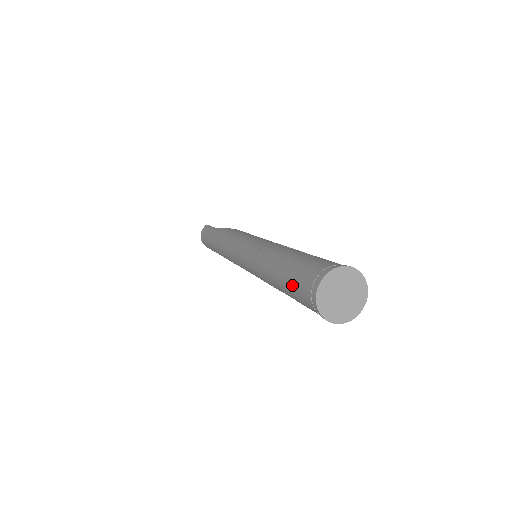
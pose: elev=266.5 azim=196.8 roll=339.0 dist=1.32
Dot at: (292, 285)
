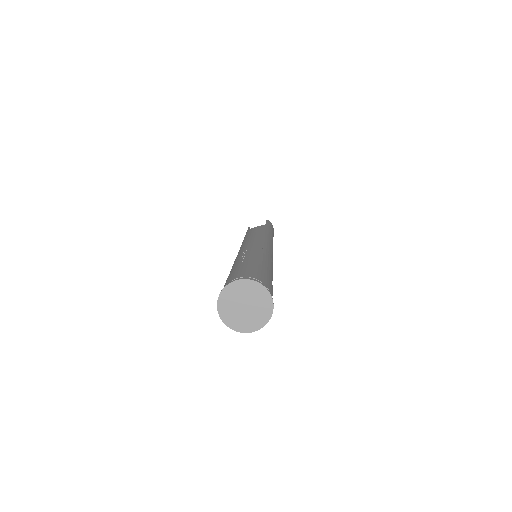
Dot at: occluded
